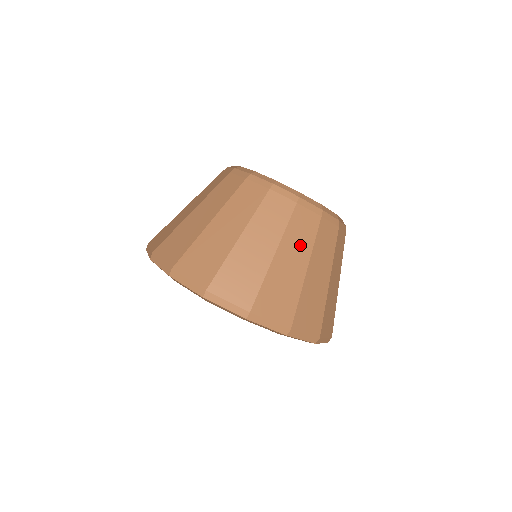
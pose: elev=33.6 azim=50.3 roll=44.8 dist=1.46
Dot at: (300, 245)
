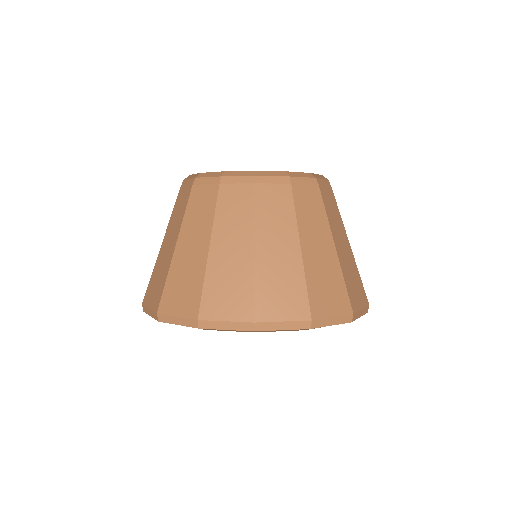
Dot at: (237, 226)
